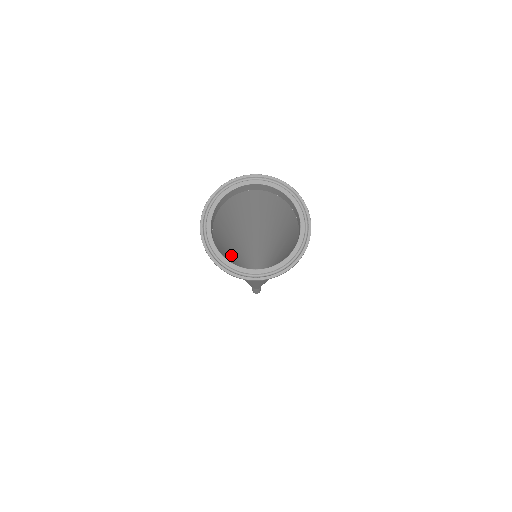
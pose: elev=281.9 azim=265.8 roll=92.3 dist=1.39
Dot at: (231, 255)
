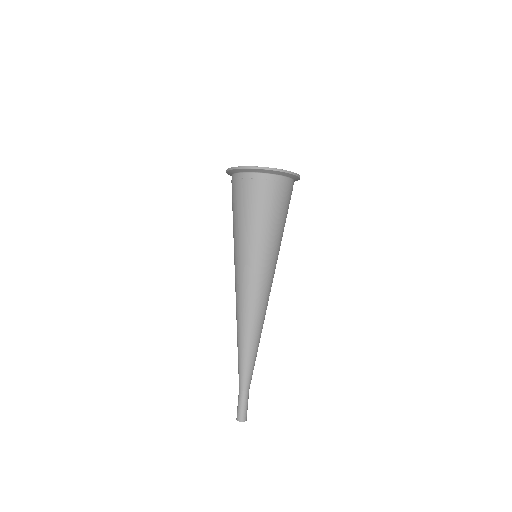
Dot at: occluded
